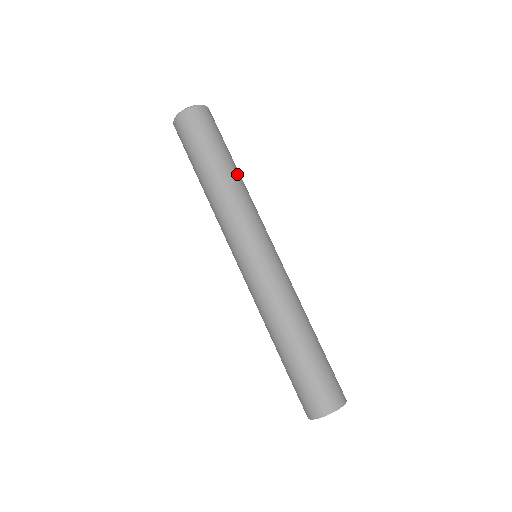
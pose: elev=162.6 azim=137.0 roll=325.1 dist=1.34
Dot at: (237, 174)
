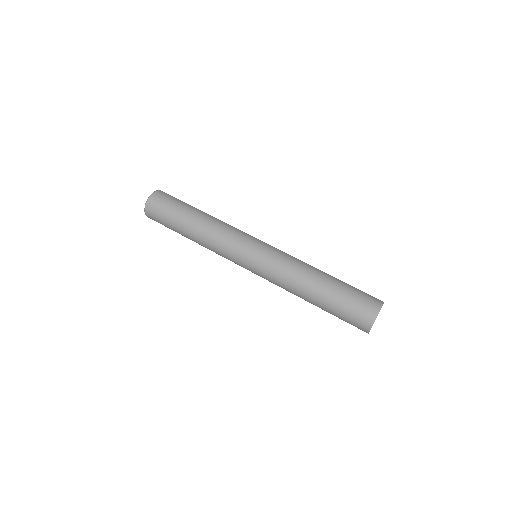
Dot at: (204, 216)
